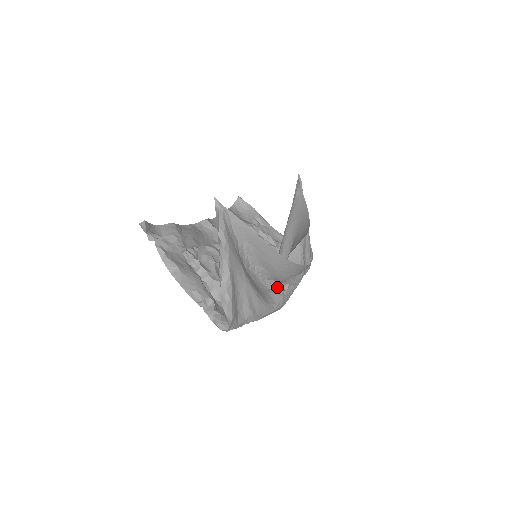
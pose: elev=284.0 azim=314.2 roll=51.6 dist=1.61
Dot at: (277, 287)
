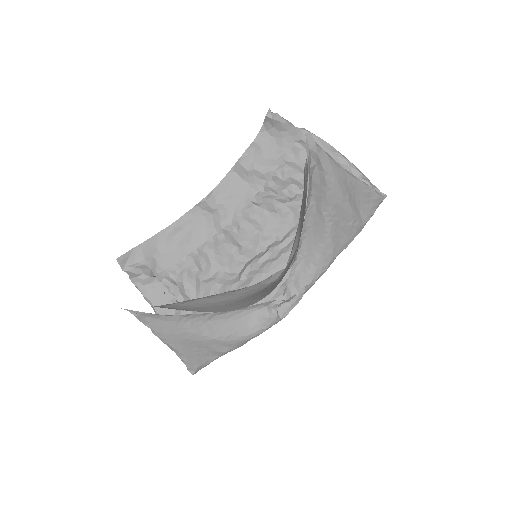
Dot at: (273, 303)
